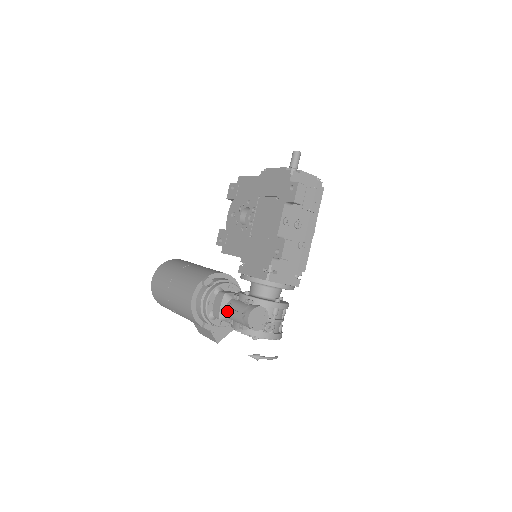
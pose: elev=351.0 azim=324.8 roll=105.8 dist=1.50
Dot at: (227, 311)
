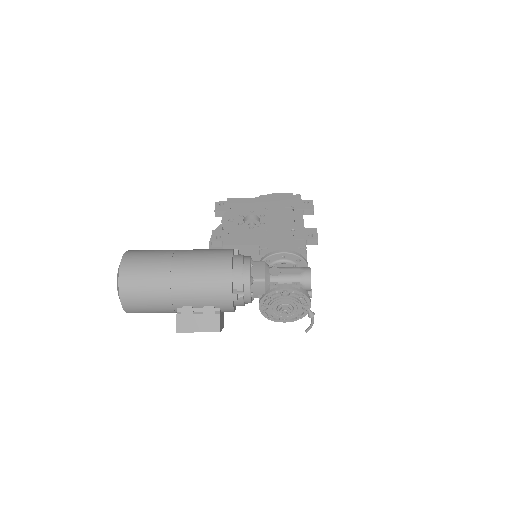
Dot at: (274, 273)
